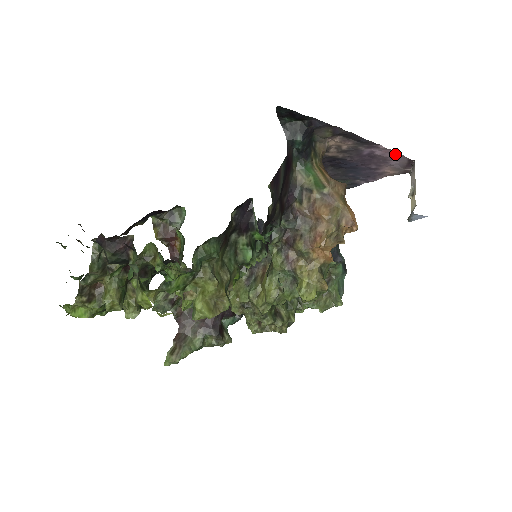
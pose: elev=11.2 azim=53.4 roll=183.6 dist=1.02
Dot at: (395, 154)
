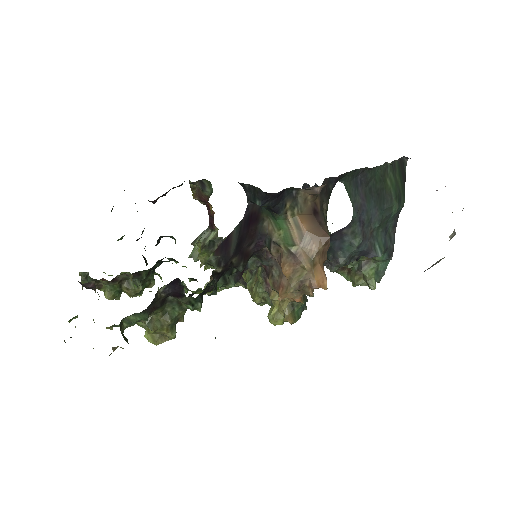
Dot at: occluded
